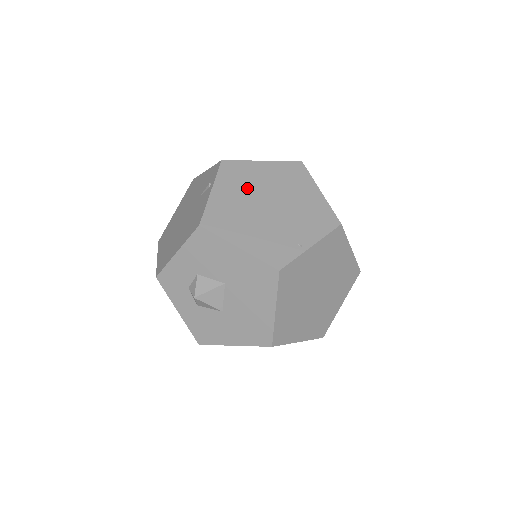
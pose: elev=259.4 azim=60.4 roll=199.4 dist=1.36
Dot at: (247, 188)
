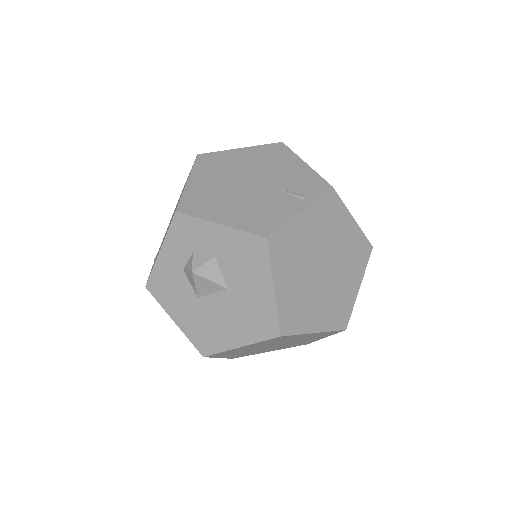
Dot at: (324, 235)
